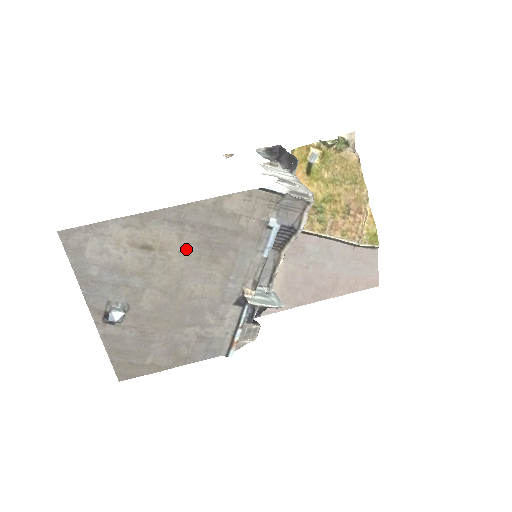
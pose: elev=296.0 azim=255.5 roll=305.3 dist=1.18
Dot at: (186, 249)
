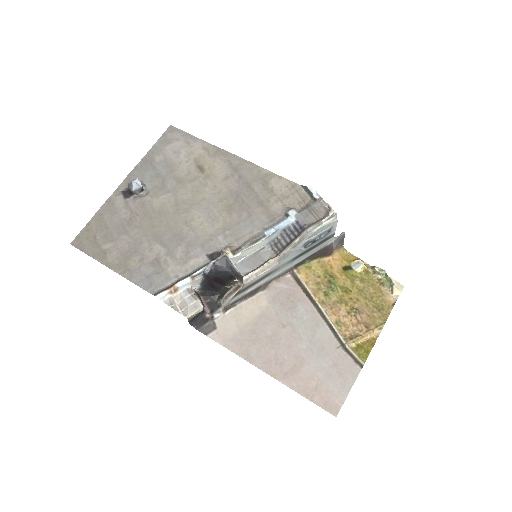
Dot at: (221, 188)
